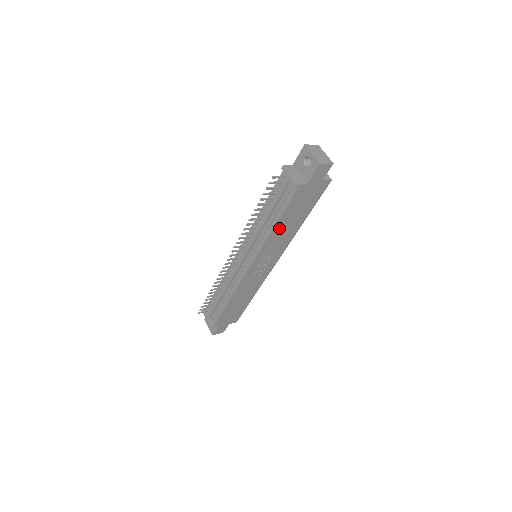
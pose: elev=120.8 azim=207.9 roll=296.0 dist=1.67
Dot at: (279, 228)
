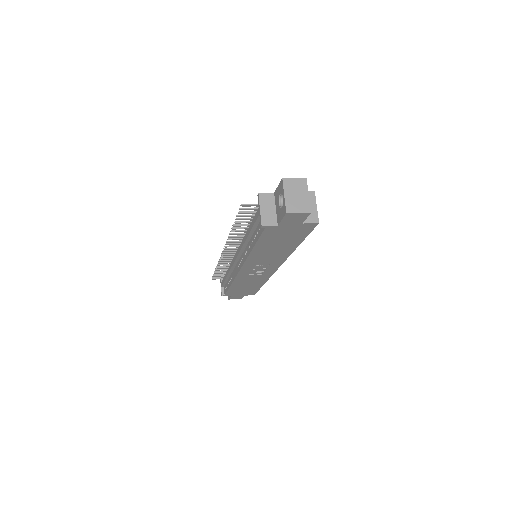
Dot at: (261, 250)
